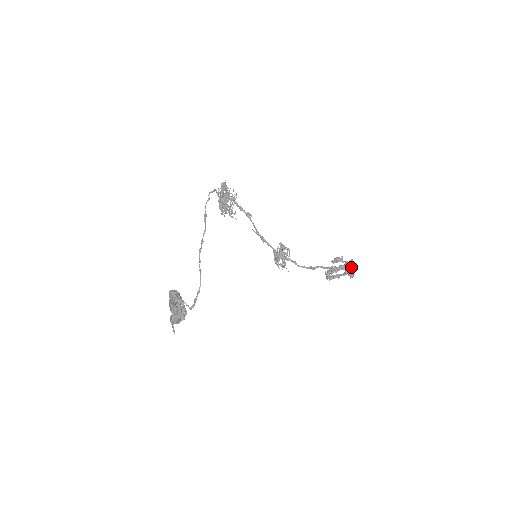
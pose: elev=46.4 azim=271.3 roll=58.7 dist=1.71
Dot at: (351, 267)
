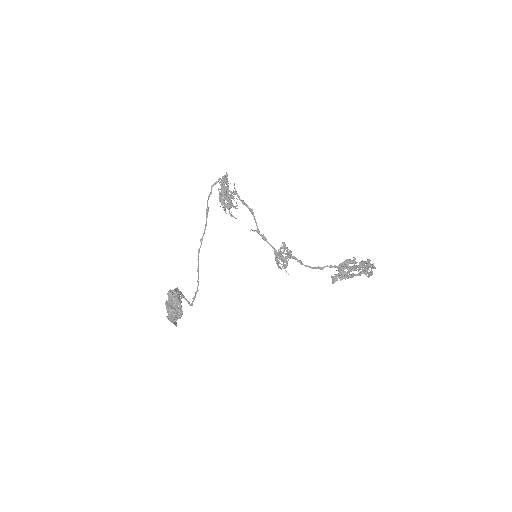
Dot at: (368, 266)
